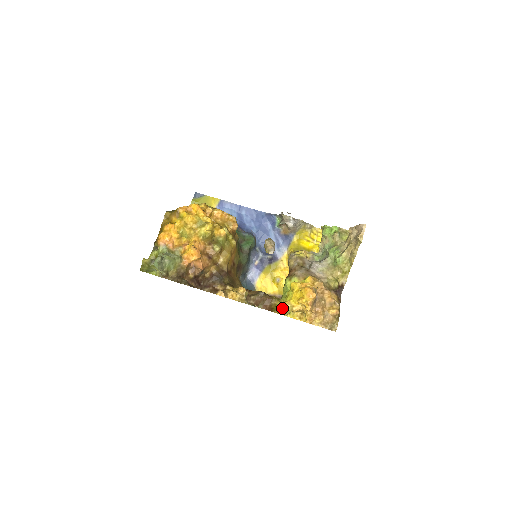
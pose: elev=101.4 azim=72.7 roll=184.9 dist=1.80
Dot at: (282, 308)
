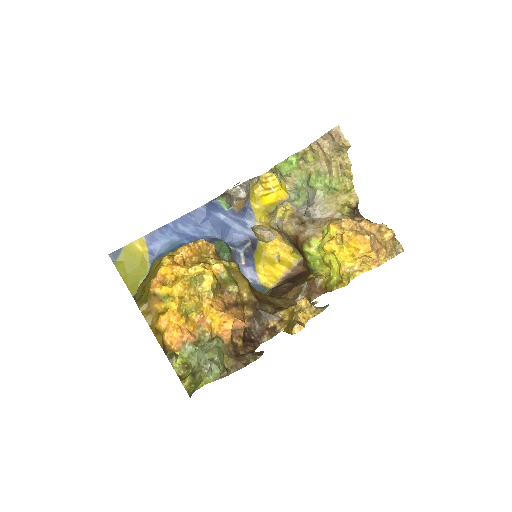
Dot at: (342, 279)
